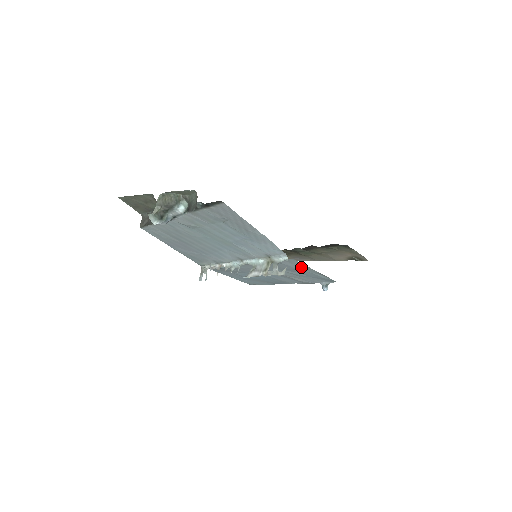
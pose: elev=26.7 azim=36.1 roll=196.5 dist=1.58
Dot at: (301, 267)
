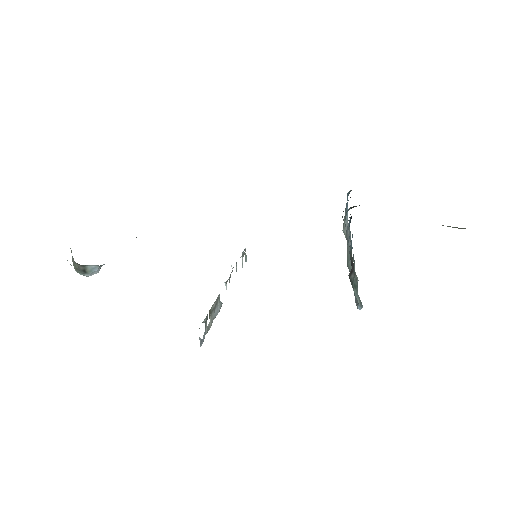
Dot at: occluded
